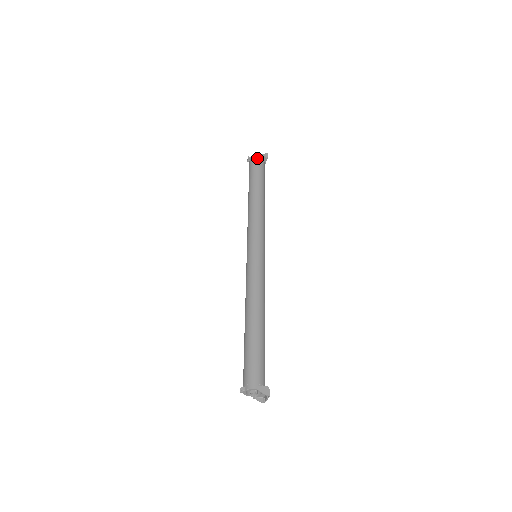
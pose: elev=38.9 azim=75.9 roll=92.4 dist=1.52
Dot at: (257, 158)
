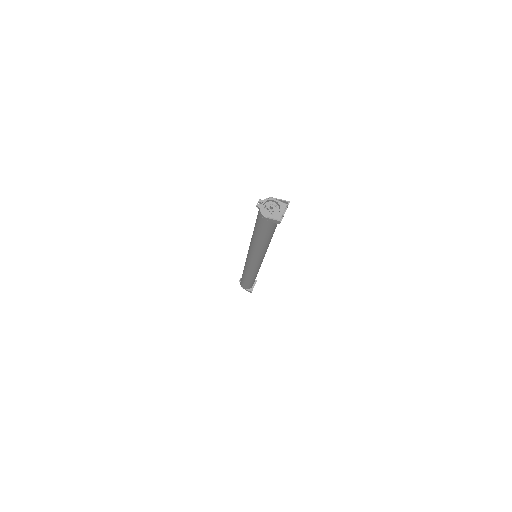
Dot at: occluded
